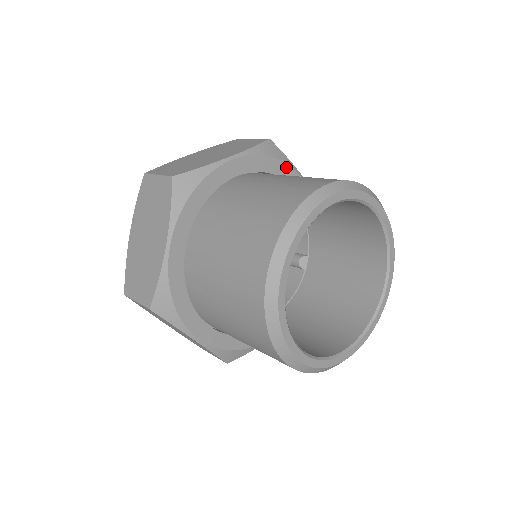
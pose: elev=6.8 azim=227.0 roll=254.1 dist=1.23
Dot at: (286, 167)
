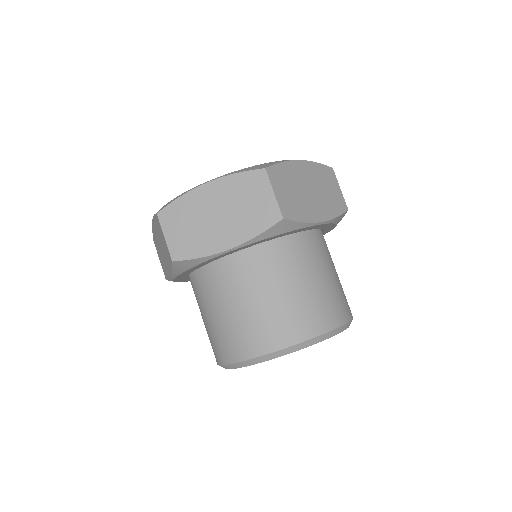
Dot at: (297, 230)
